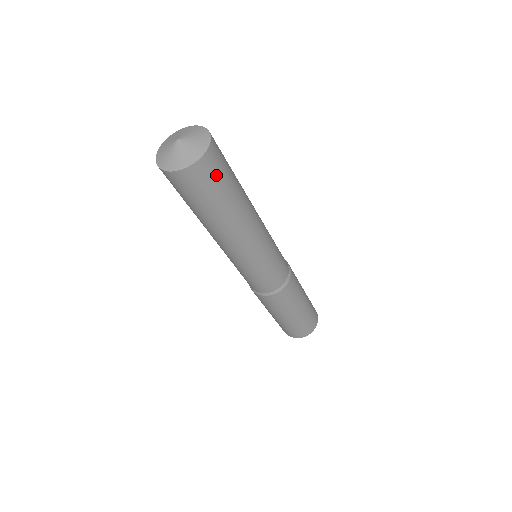
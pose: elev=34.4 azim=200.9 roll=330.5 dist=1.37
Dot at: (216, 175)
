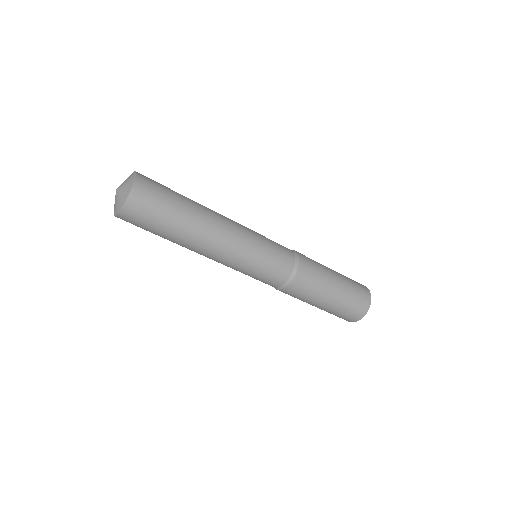
Dot at: (153, 200)
